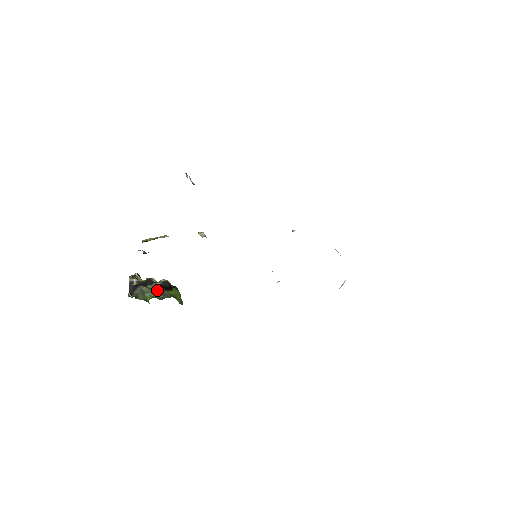
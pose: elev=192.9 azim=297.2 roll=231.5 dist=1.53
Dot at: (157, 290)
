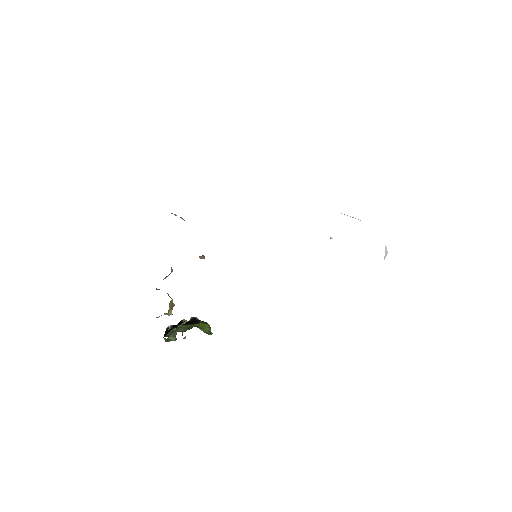
Dot at: (184, 326)
